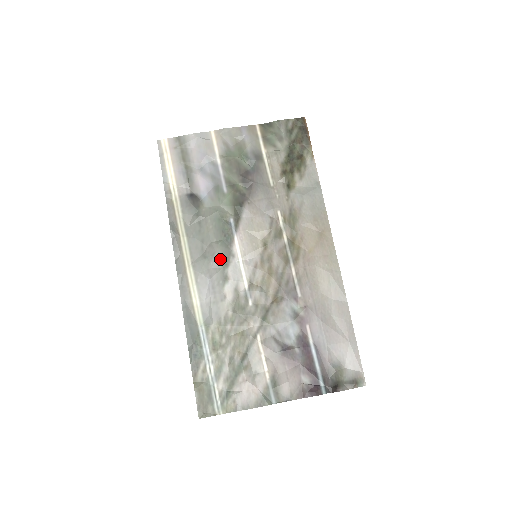
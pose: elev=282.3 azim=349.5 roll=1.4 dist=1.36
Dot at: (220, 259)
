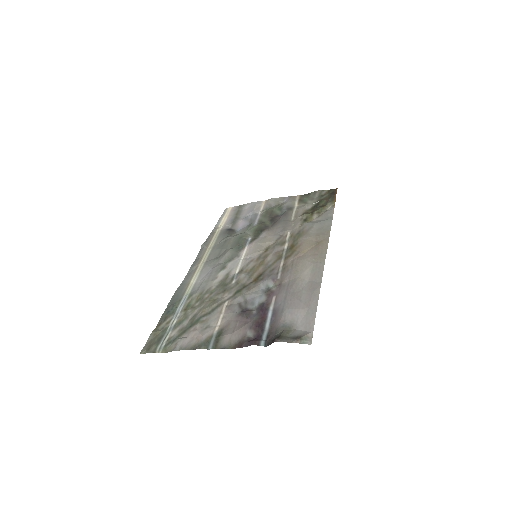
Dot at: (227, 257)
